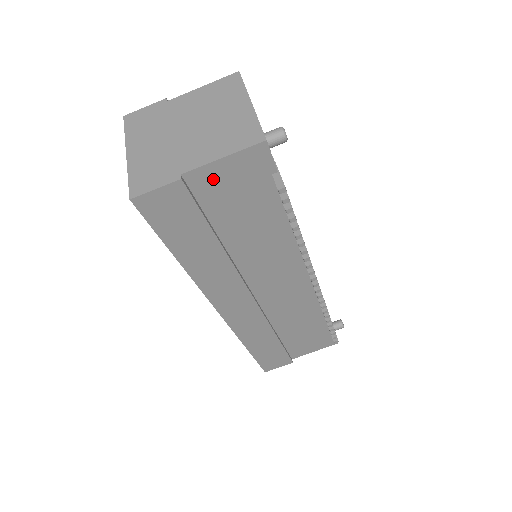
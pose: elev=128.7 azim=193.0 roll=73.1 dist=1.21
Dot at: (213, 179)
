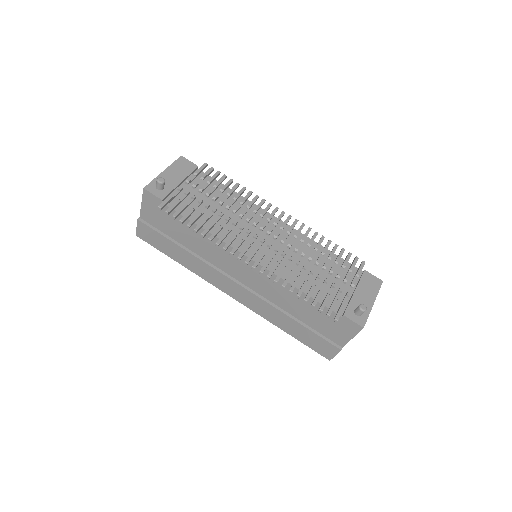
Dot at: (149, 215)
